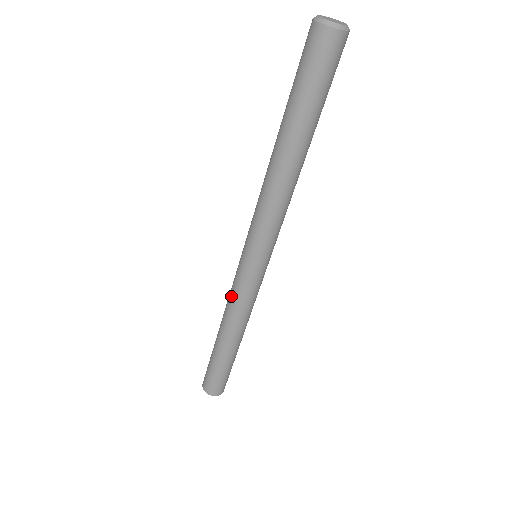
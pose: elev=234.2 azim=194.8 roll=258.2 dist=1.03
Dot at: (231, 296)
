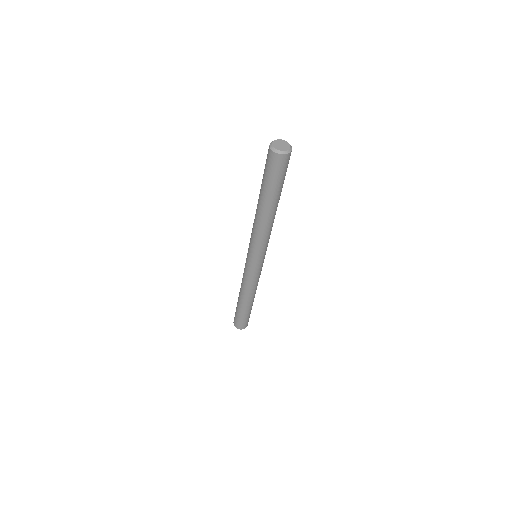
Dot at: occluded
